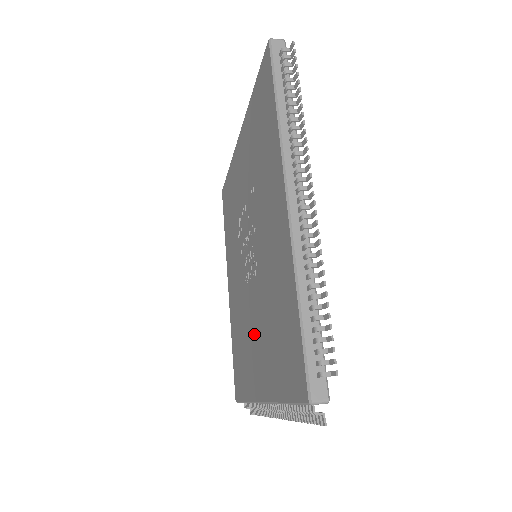
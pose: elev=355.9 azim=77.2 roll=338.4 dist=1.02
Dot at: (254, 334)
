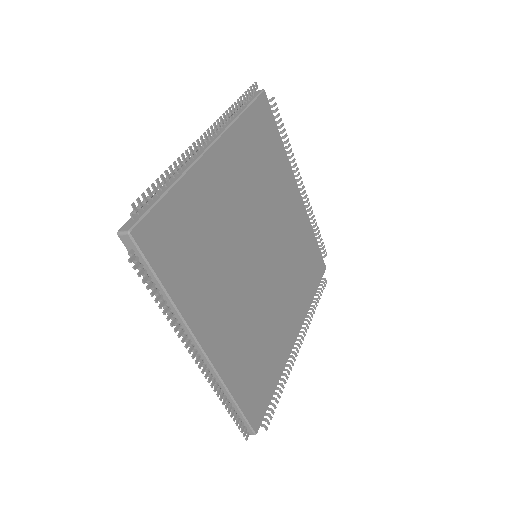
Dot at: occluded
